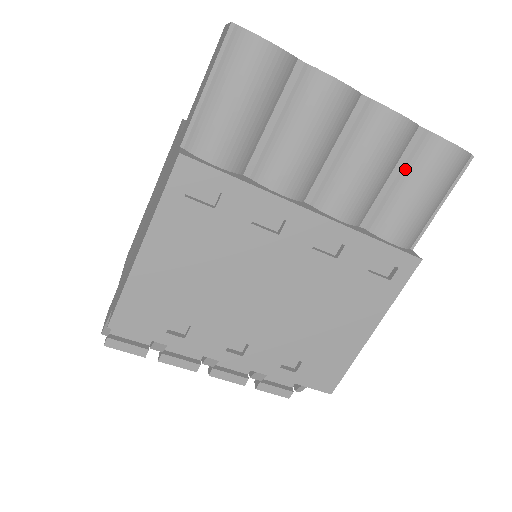
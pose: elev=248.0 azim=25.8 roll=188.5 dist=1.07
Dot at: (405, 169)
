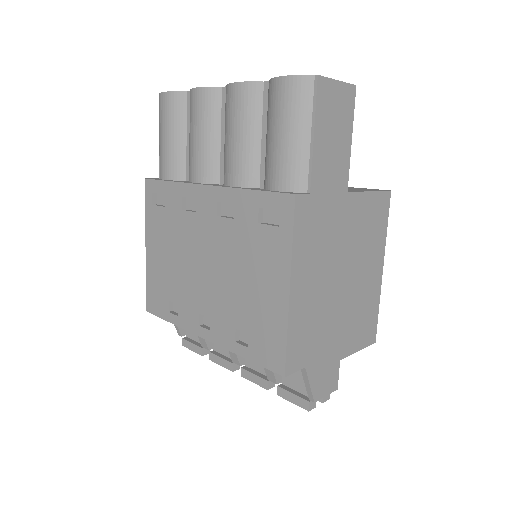
Dot at: (267, 121)
